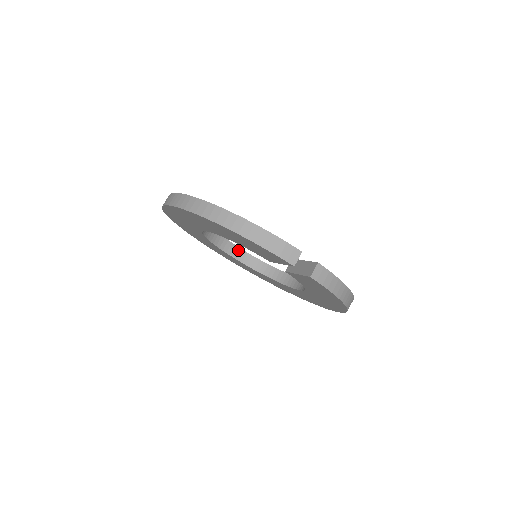
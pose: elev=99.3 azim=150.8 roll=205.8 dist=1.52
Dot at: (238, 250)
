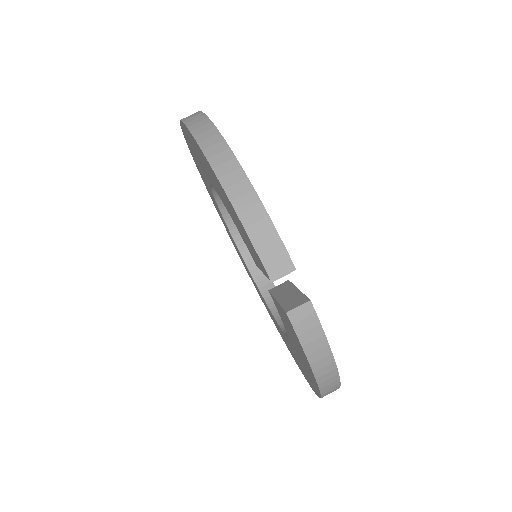
Dot at: occluded
